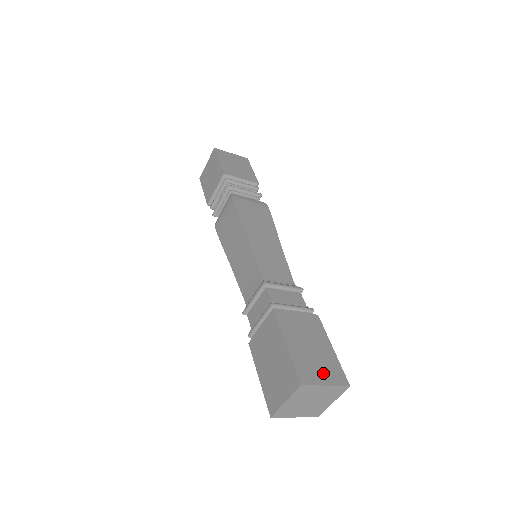
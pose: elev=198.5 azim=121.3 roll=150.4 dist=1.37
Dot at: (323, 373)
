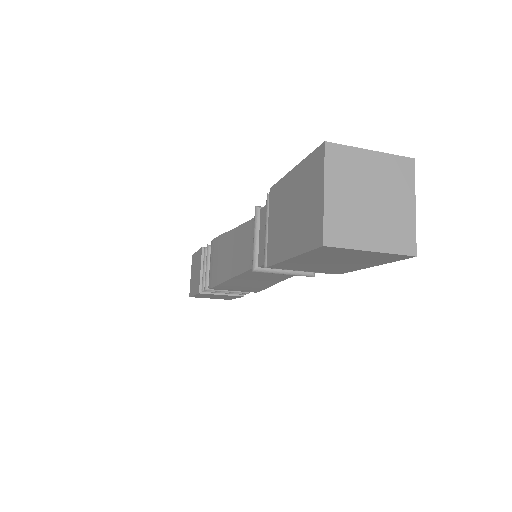
Dot at: occluded
